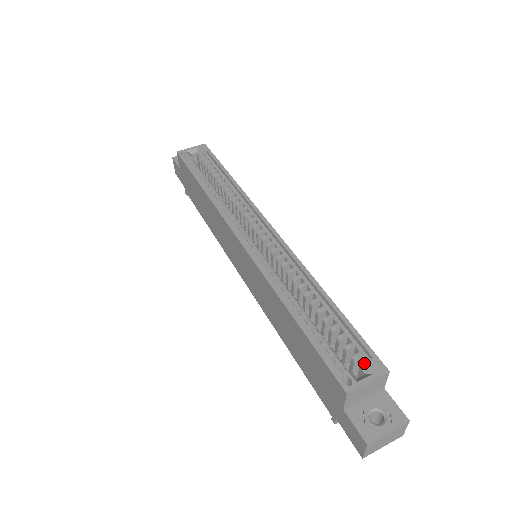
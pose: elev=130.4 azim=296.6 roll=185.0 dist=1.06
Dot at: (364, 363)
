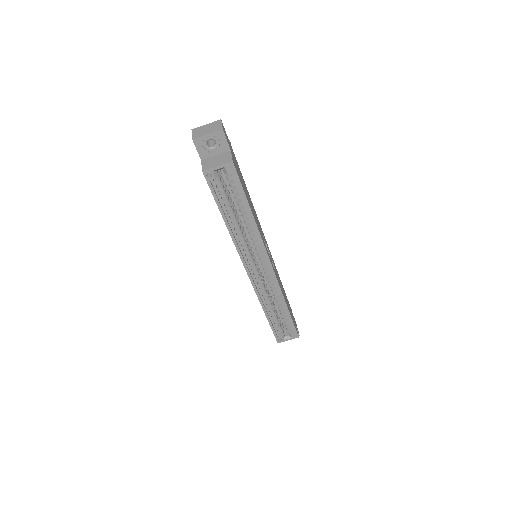
Dot at: (290, 334)
